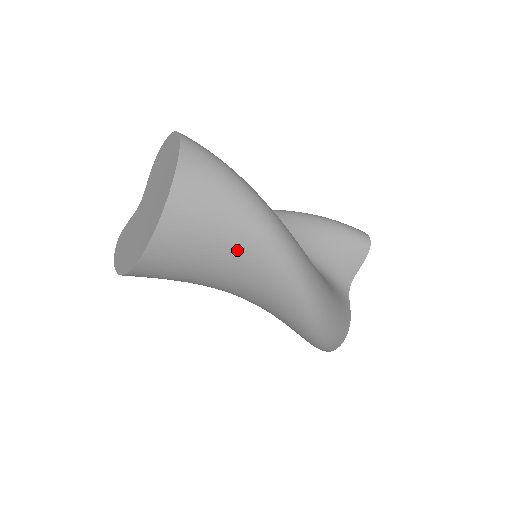
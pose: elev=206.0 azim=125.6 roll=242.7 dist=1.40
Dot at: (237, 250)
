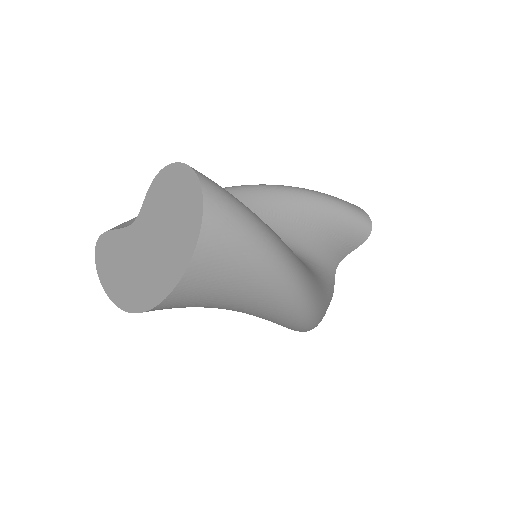
Dot at: (252, 304)
